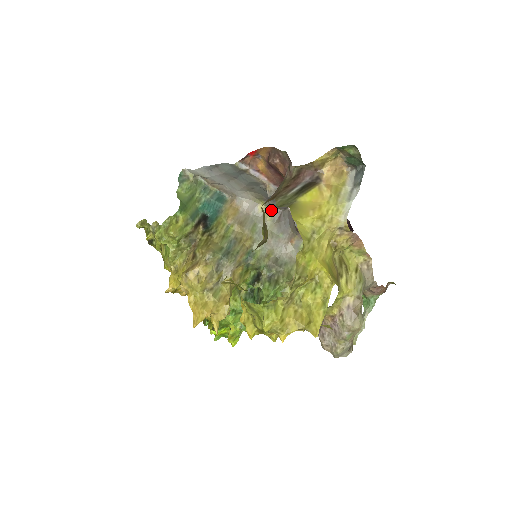
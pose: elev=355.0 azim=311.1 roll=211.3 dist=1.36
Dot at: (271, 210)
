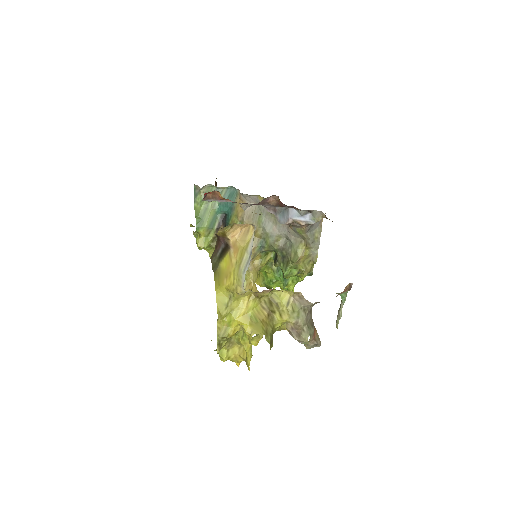
Dot at: occluded
